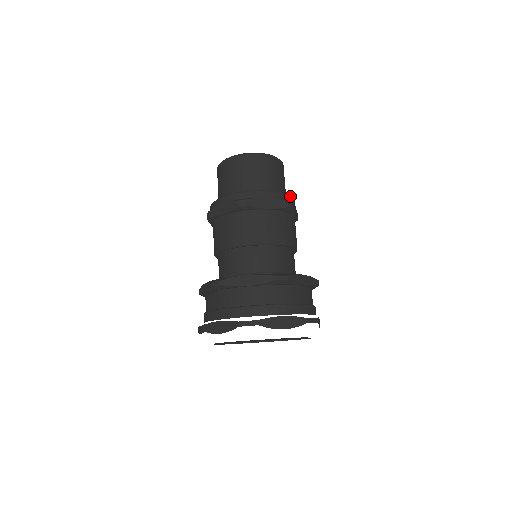
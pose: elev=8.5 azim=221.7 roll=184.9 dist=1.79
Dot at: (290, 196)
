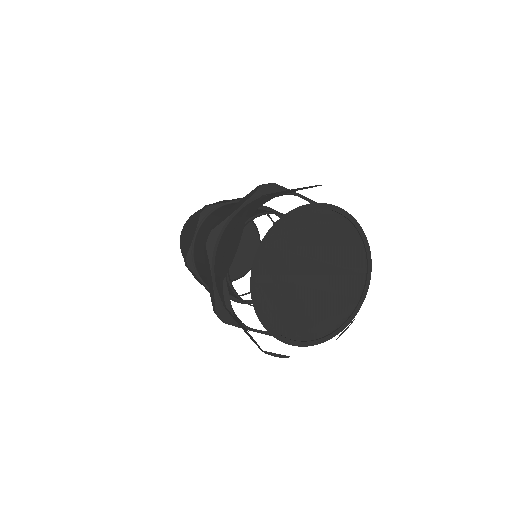
Dot at: occluded
